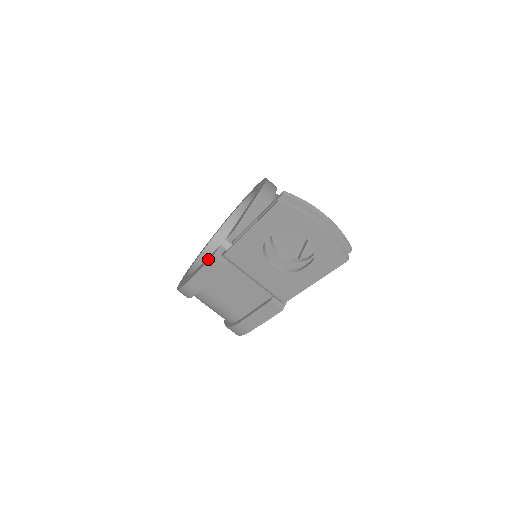
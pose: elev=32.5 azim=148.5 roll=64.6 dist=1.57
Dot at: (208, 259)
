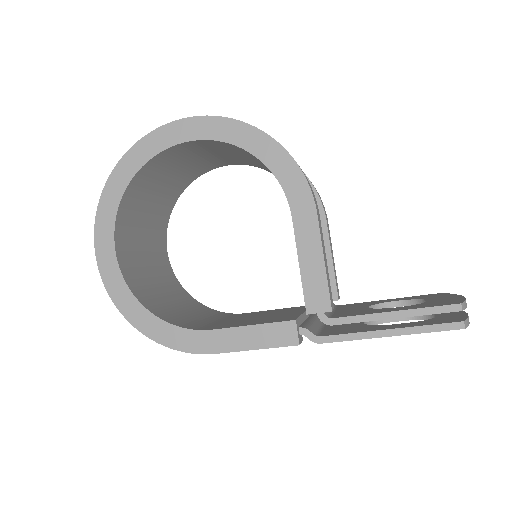
Dot at: (277, 340)
